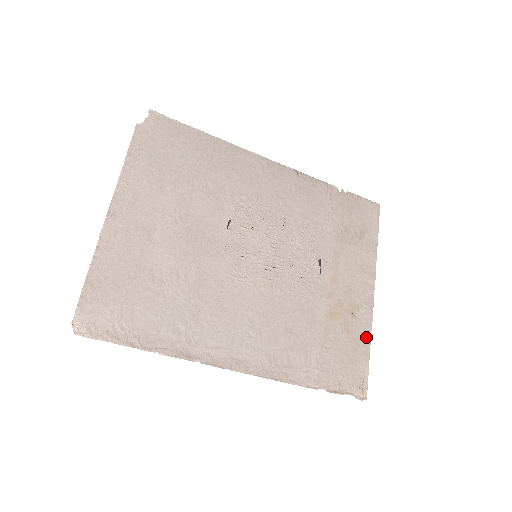
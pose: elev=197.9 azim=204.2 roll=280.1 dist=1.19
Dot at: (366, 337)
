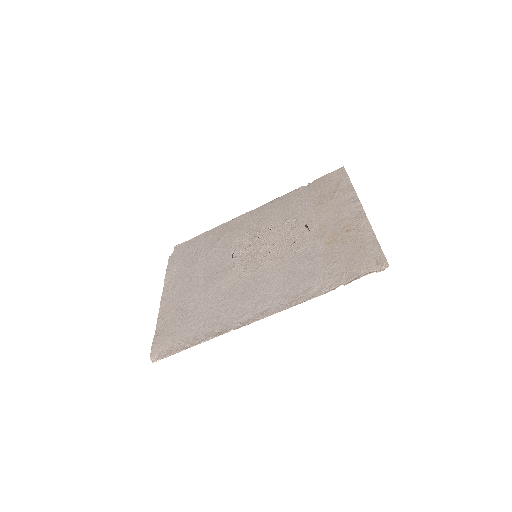
Dot at: (368, 234)
